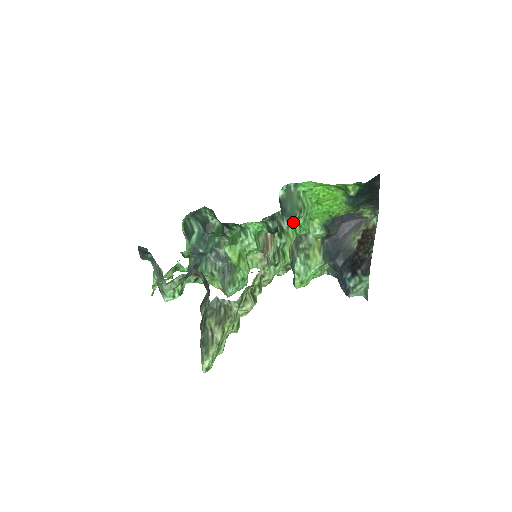
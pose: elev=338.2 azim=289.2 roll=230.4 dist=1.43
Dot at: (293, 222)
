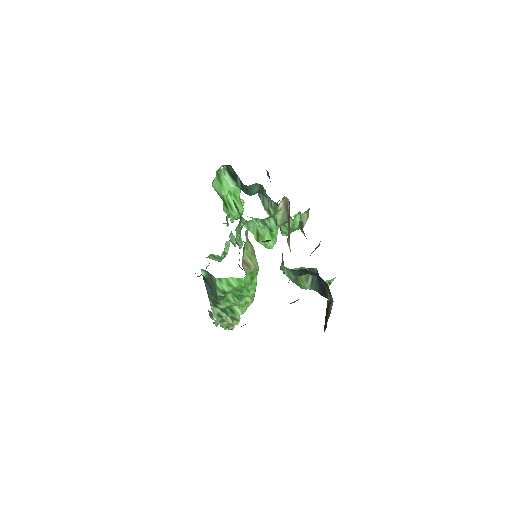
Dot at: occluded
